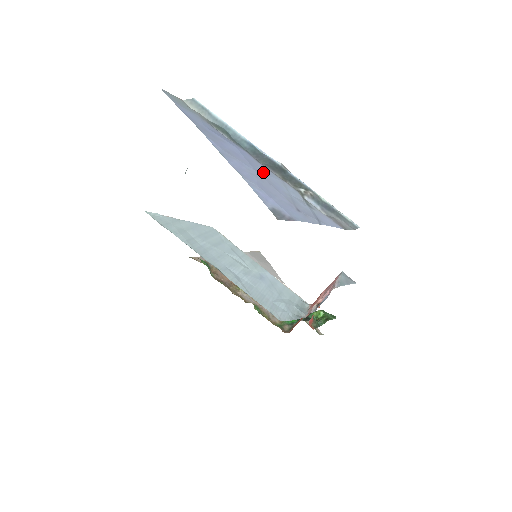
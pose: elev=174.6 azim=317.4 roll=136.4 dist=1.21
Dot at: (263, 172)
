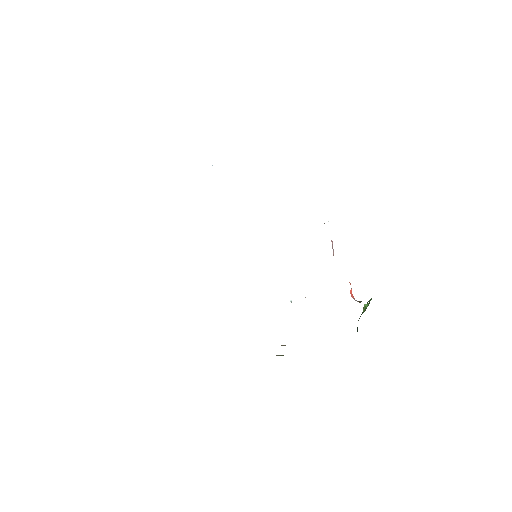
Dot at: occluded
